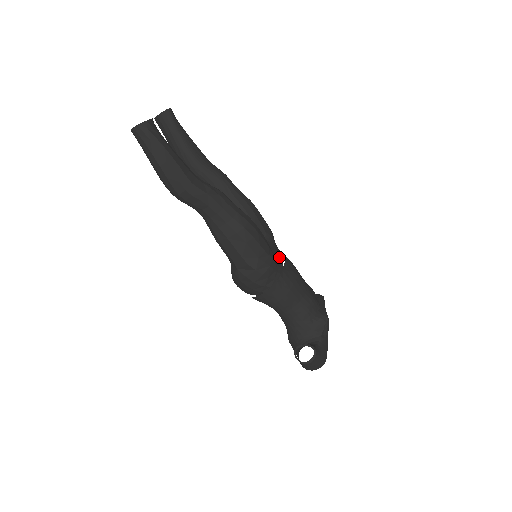
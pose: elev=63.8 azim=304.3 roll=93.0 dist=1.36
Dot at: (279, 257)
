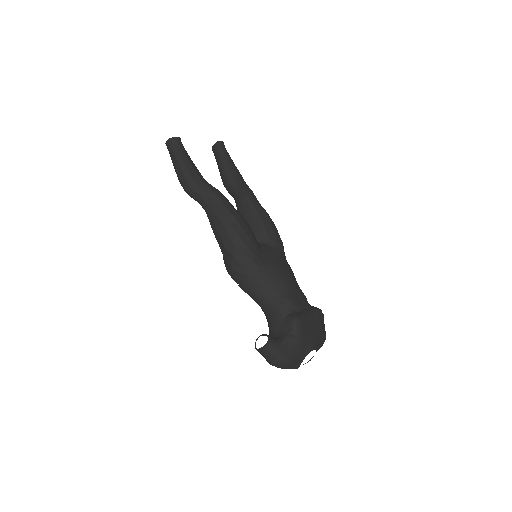
Dot at: (270, 257)
